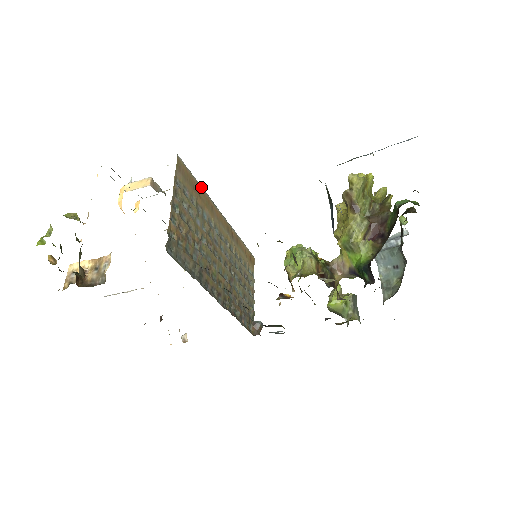
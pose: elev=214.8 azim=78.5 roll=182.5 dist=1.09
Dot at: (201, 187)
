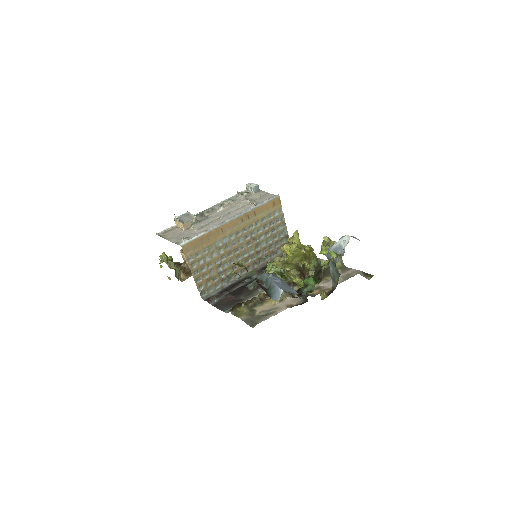
Dot at: (207, 231)
